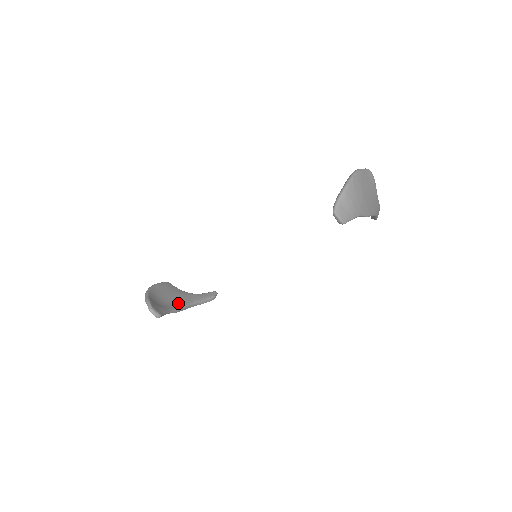
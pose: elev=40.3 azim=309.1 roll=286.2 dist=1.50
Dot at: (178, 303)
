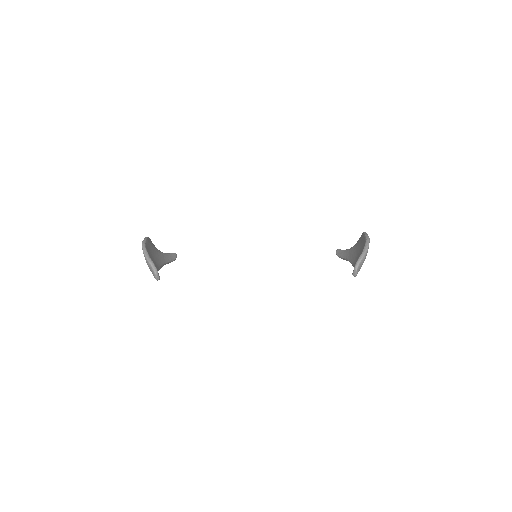
Dot at: (159, 263)
